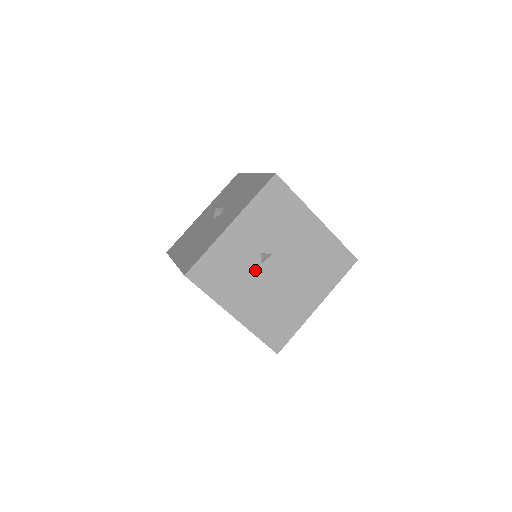
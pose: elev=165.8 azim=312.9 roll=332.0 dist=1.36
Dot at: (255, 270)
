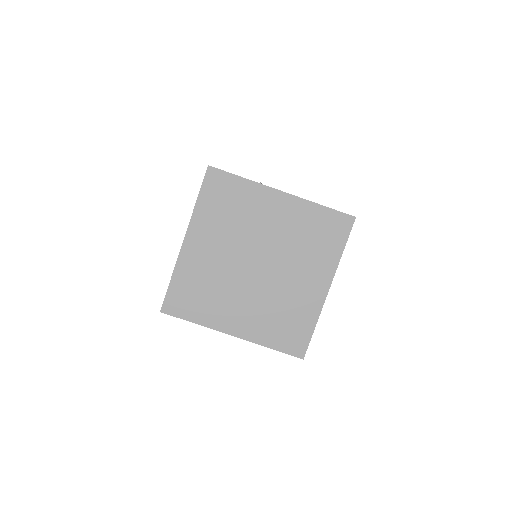
Dot at: occluded
